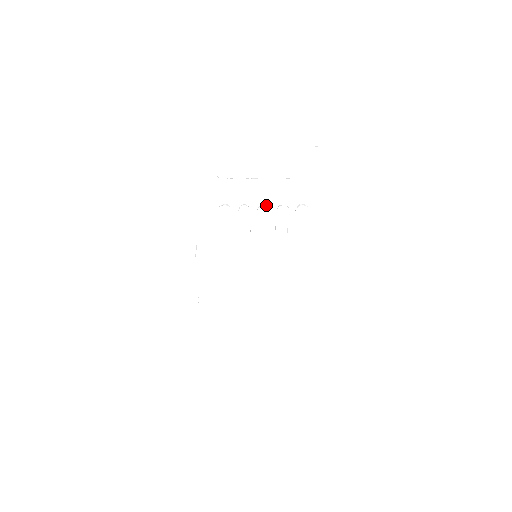
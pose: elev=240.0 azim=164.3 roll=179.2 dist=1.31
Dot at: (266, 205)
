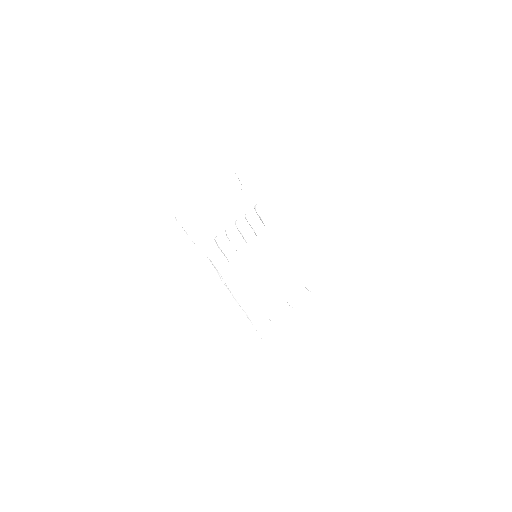
Dot at: occluded
